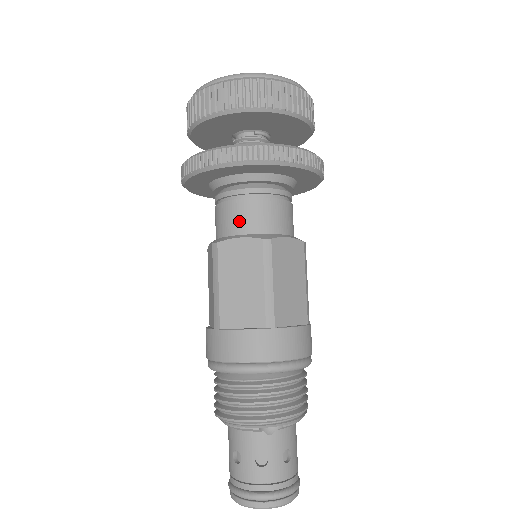
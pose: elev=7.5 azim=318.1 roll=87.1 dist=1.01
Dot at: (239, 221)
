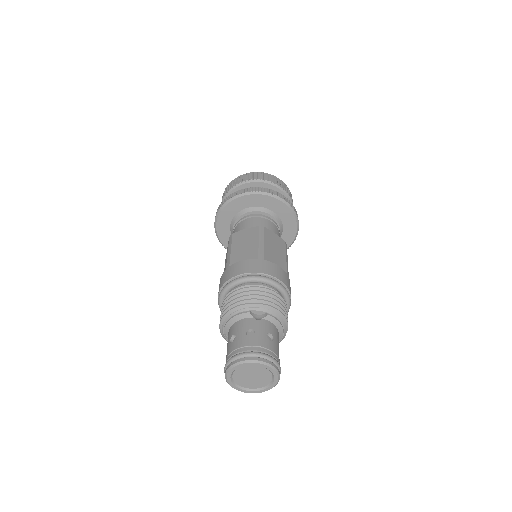
Dot at: (246, 226)
